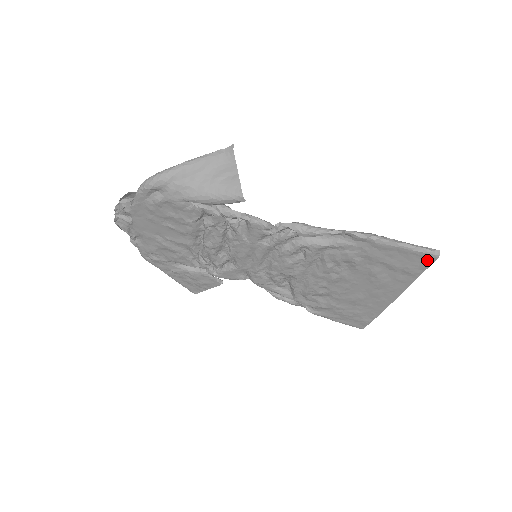
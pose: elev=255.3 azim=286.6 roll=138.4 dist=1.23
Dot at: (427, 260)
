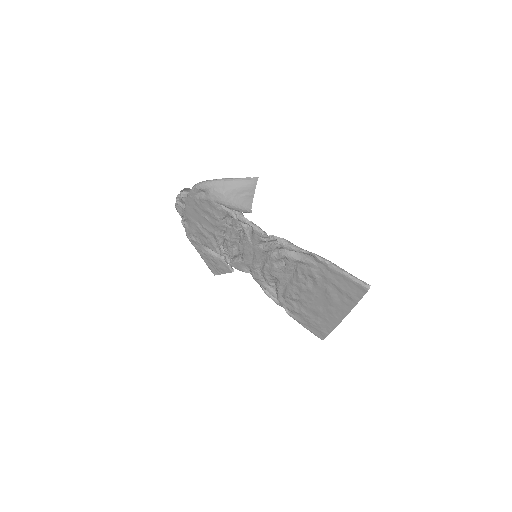
Dot at: (362, 290)
